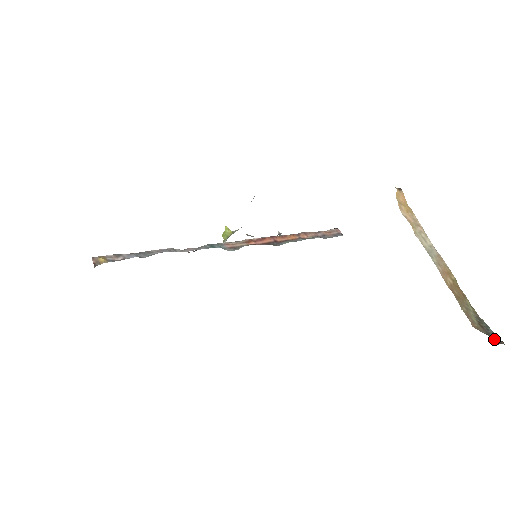
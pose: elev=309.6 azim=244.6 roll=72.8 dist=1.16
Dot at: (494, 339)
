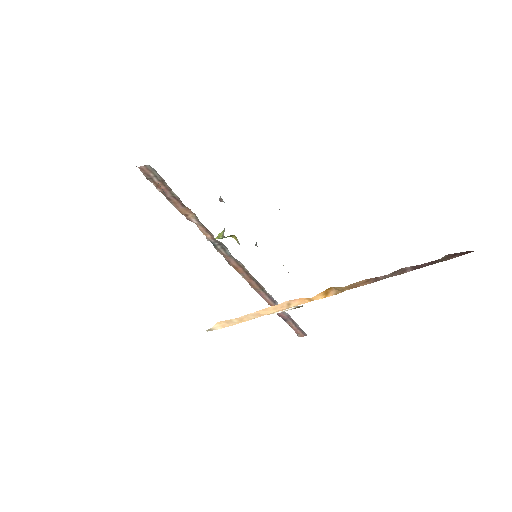
Dot at: occluded
